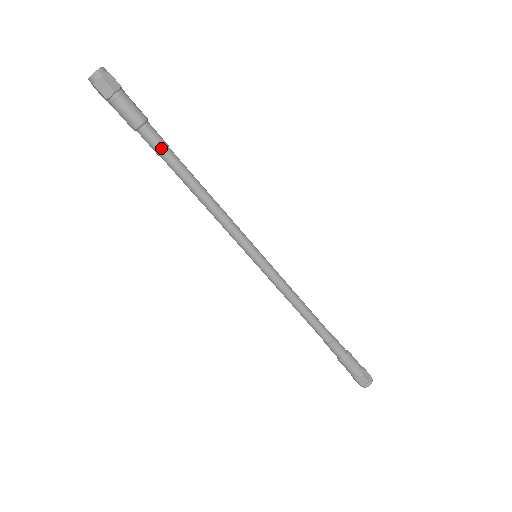
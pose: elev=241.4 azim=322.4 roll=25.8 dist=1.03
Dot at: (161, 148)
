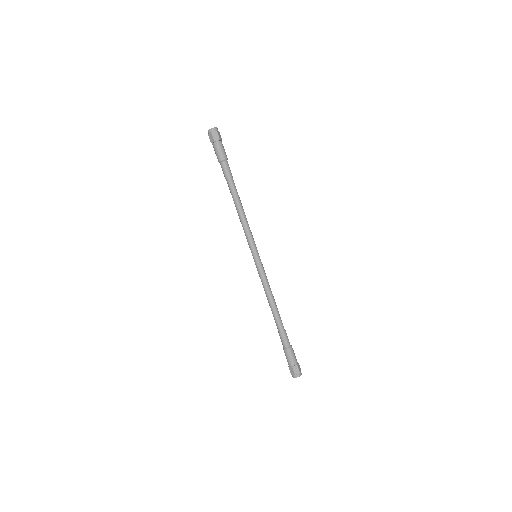
Dot at: (230, 175)
